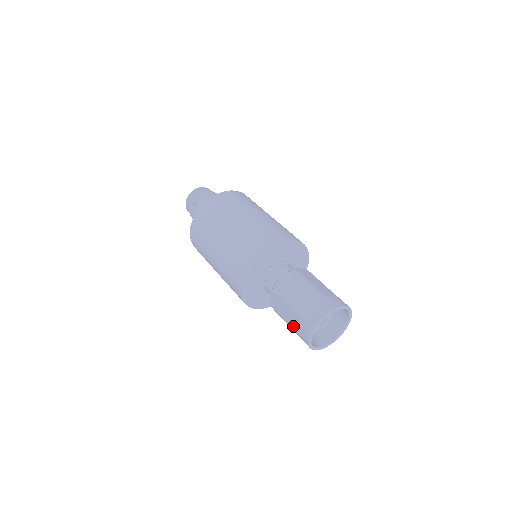
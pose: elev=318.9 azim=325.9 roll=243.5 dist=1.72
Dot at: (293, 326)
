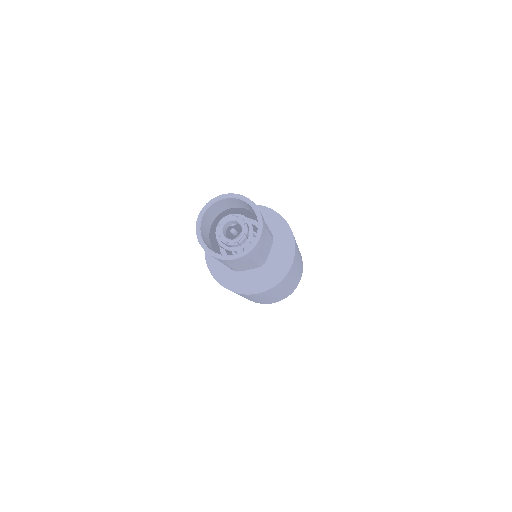
Dot at: occluded
